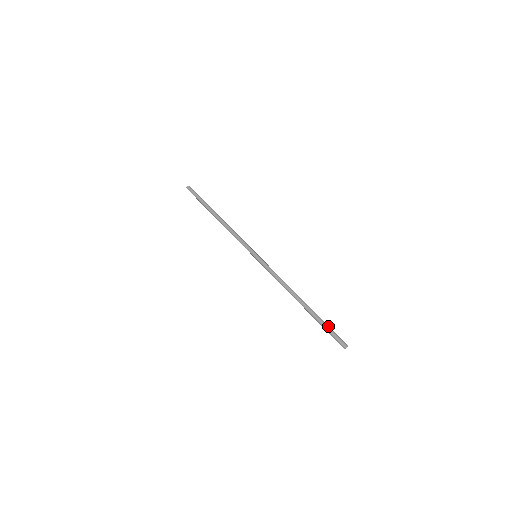
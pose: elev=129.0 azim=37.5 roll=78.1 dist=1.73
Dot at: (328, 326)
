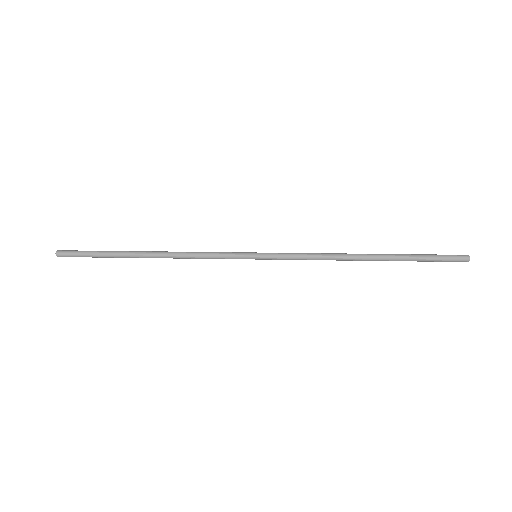
Dot at: (427, 254)
